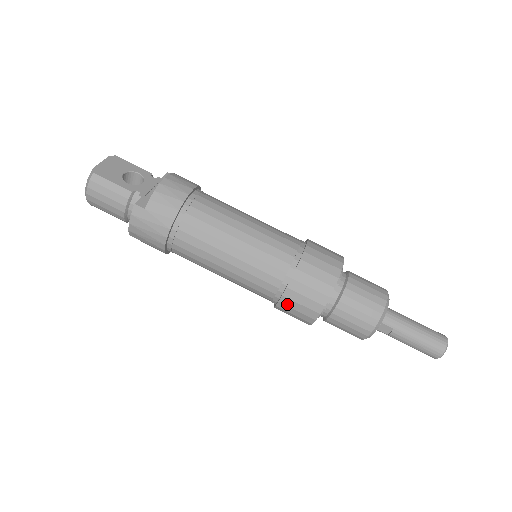
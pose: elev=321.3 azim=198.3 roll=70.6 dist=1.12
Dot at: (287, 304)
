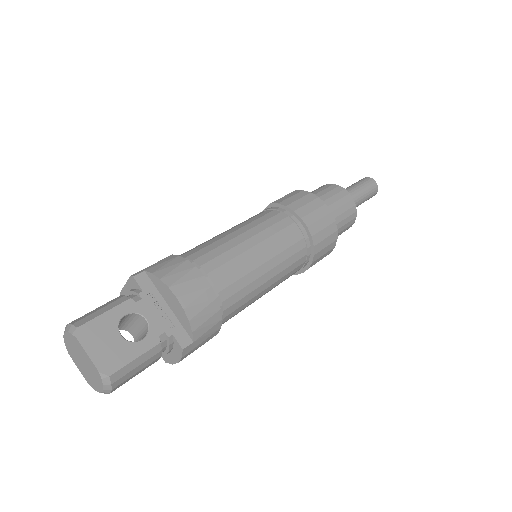
Dot at: occluded
